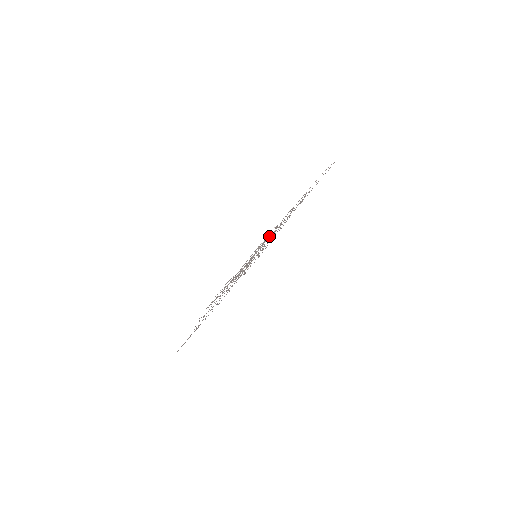
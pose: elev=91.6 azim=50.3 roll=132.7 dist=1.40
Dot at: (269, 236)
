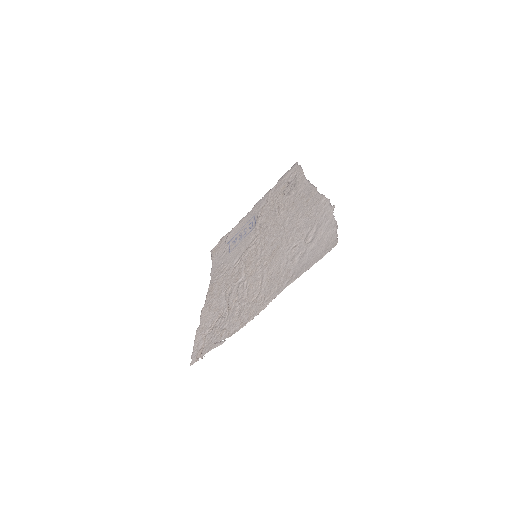
Dot at: (237, 314)
